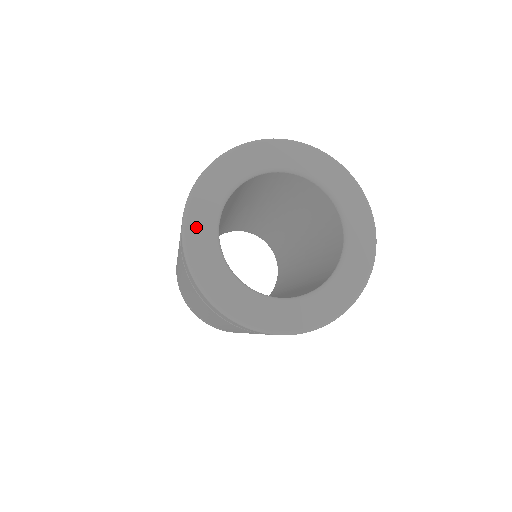
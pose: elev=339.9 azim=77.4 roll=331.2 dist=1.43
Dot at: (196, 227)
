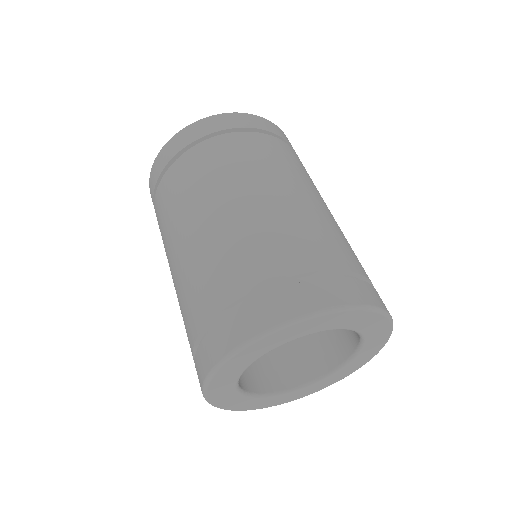
Dot at: (217, 391)
